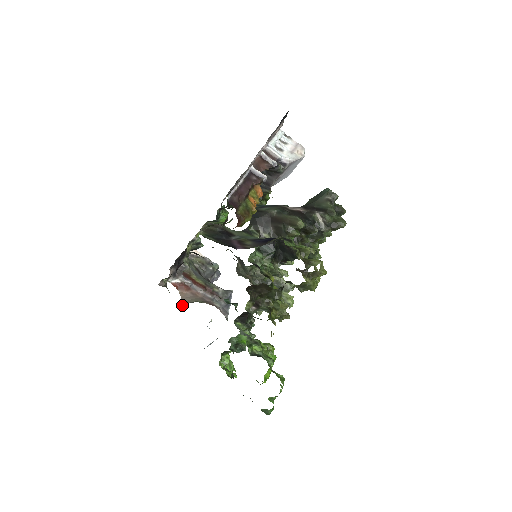
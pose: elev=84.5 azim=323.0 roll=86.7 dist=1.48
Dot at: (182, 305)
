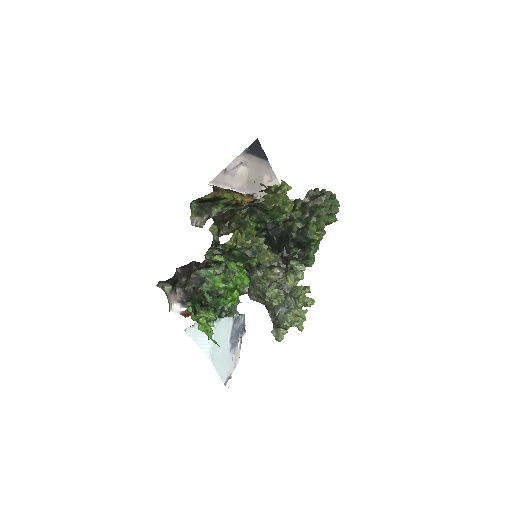
Dot at: occluded
